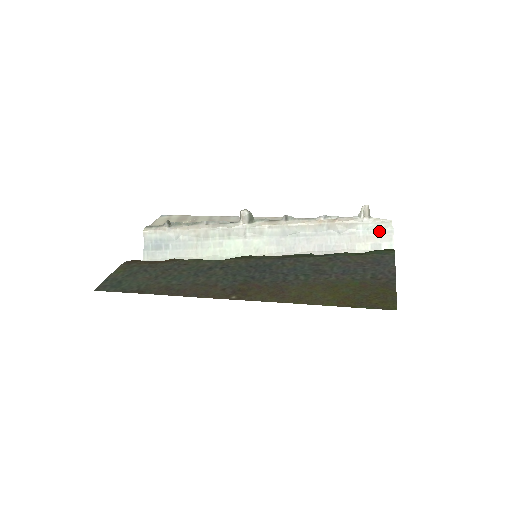
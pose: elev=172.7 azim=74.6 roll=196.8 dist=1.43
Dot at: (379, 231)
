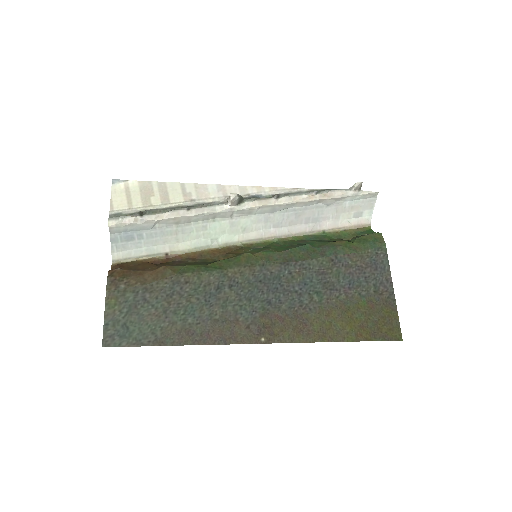
Dot at: (364, 201)
